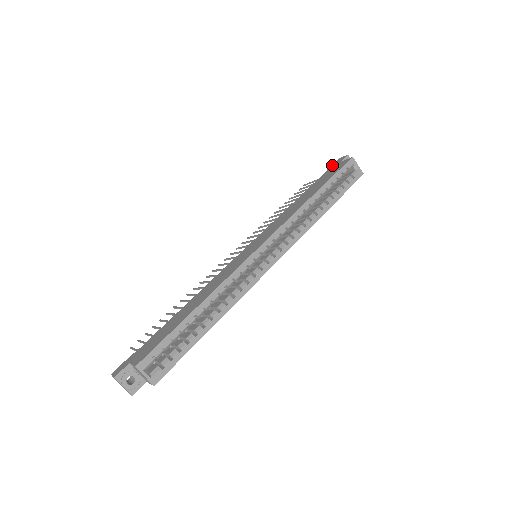
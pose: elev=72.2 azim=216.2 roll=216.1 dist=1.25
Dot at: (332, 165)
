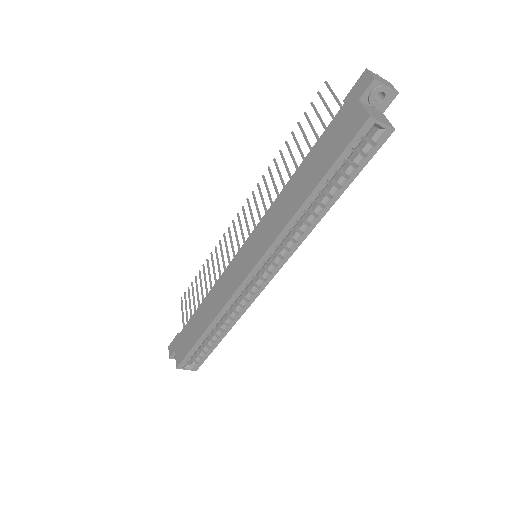
Dot at: (351, 92)
